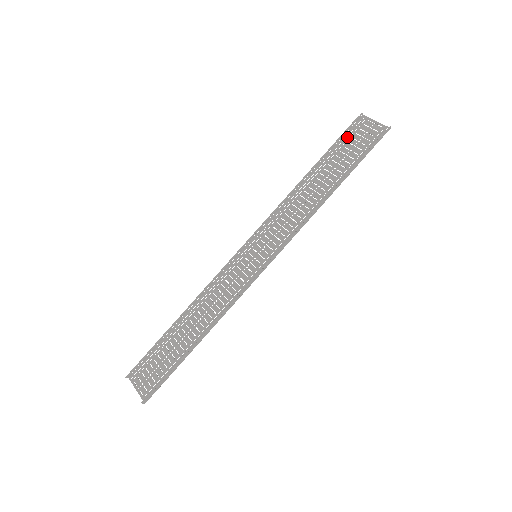
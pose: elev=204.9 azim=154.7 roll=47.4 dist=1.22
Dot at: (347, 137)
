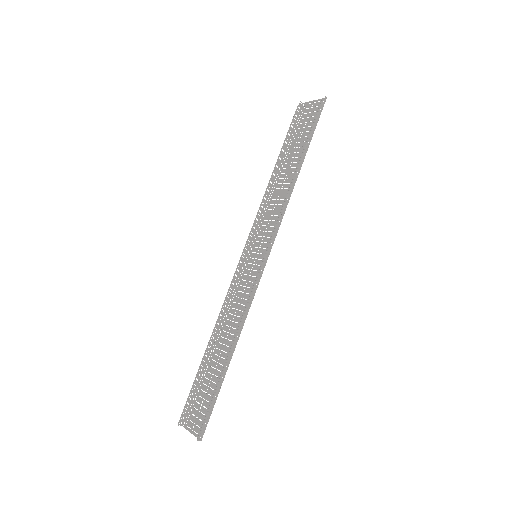
Dot at: (296, 125)
